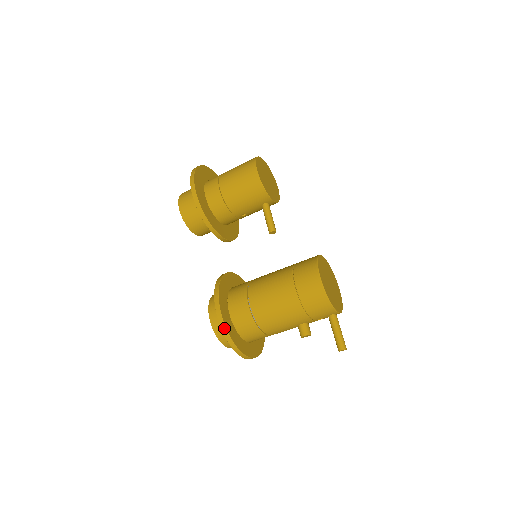
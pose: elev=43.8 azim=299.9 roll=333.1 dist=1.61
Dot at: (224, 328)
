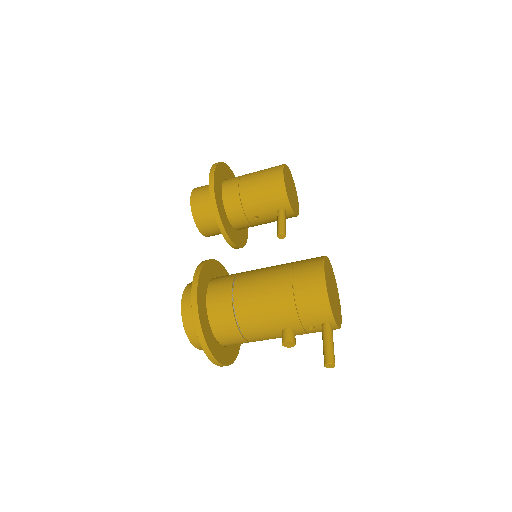
Dot at: (195, 302)
